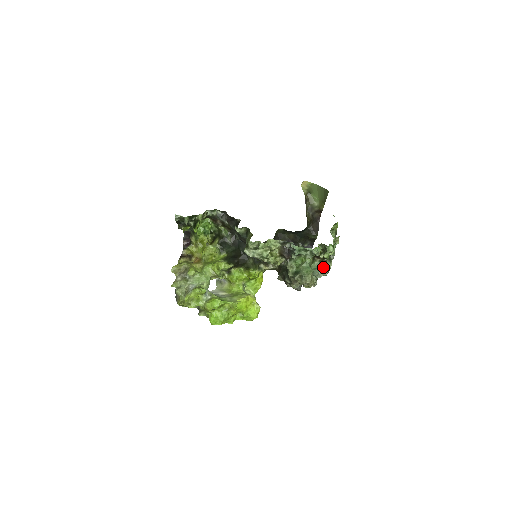
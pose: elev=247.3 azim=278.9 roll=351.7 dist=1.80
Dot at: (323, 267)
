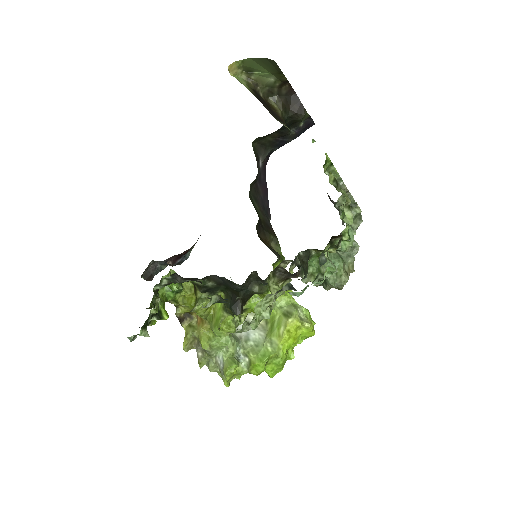
Dot at: occluded
